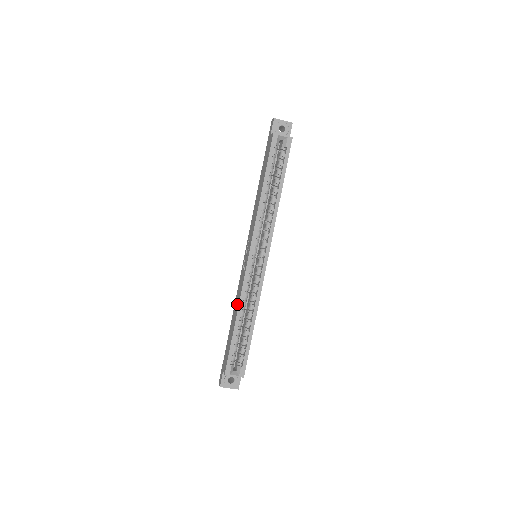
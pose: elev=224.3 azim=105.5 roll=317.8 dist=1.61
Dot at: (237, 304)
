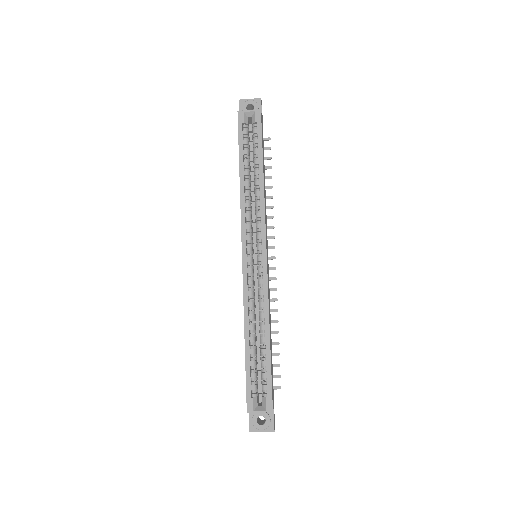
Dot at: occluded
